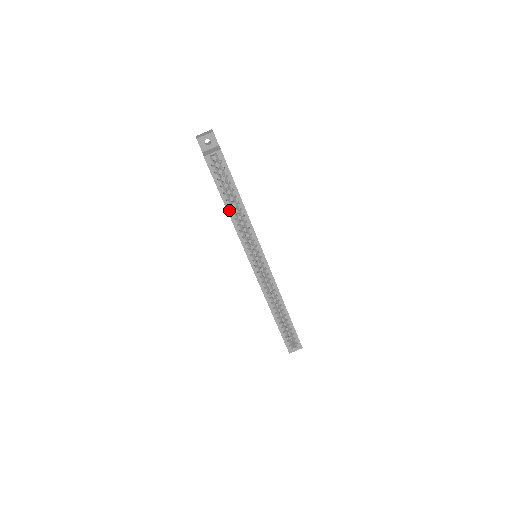
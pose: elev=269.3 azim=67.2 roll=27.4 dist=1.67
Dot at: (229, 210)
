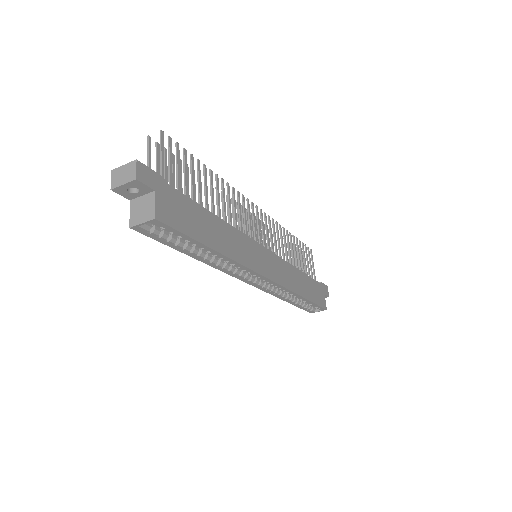
Dot at: (197, 258)
